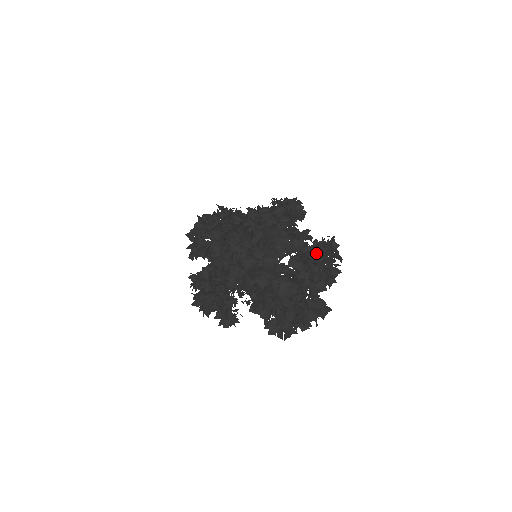
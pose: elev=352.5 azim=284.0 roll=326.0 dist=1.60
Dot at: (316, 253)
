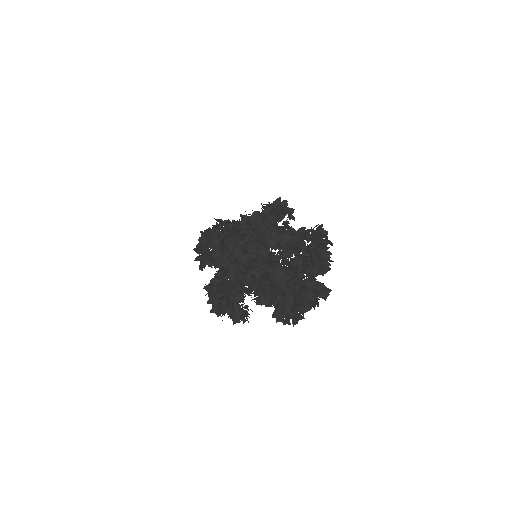
Dot at: occluded
